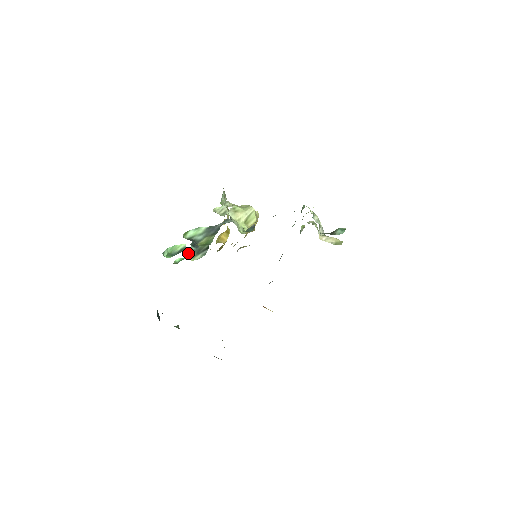
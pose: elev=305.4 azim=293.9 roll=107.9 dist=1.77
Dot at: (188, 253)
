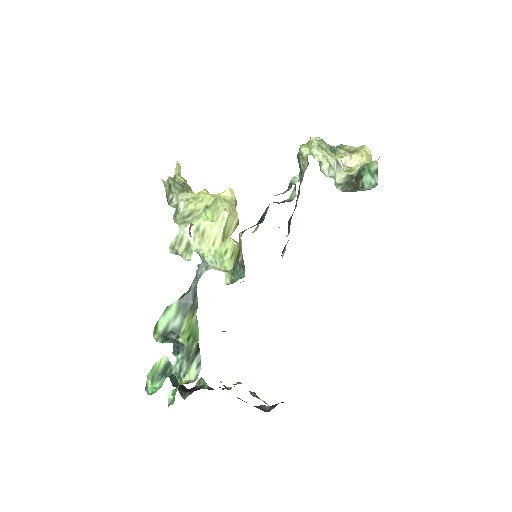
Dot at: (177, 371)
